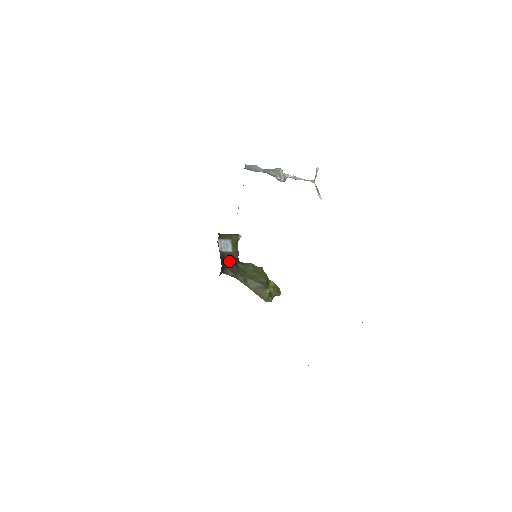
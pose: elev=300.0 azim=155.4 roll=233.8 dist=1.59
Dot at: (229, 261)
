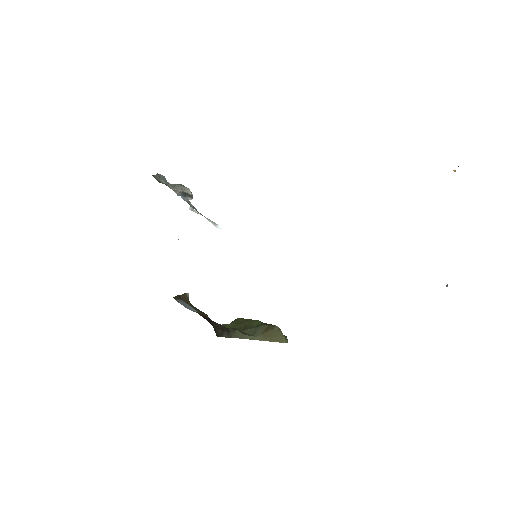
Dot at: (208, 320)
